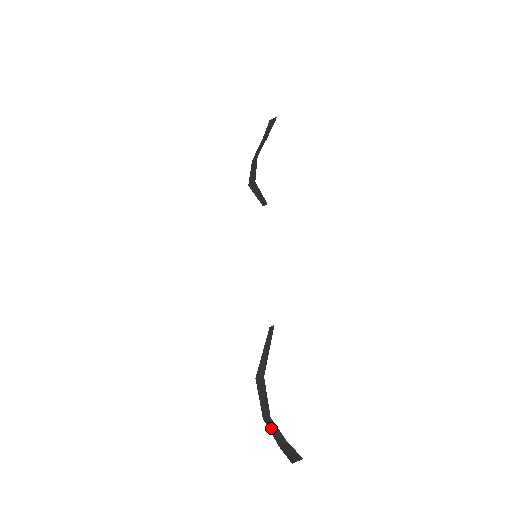
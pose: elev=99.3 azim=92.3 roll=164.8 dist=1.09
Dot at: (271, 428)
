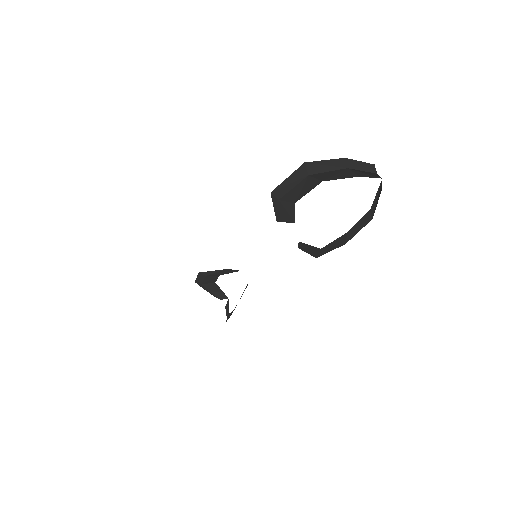
Dot at: (355, 231)
